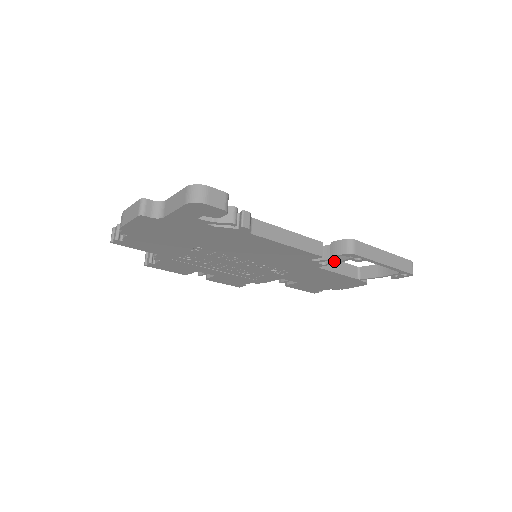
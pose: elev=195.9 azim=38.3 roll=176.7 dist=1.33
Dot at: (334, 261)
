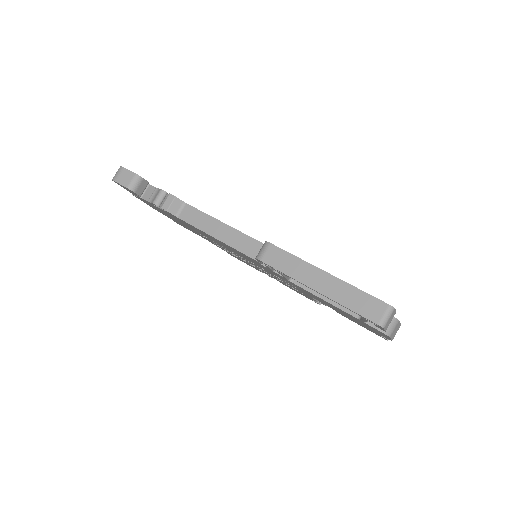
Dot at: occluded
